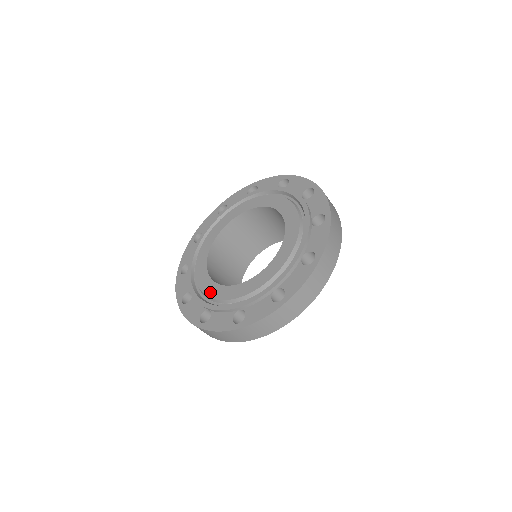
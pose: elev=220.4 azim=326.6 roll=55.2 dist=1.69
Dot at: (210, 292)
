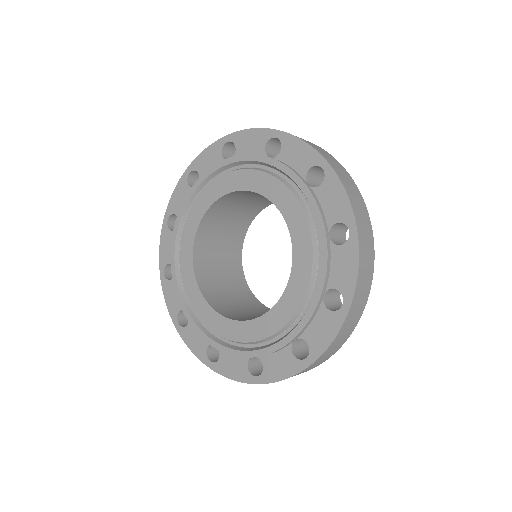
Dot at: (190, 295)
